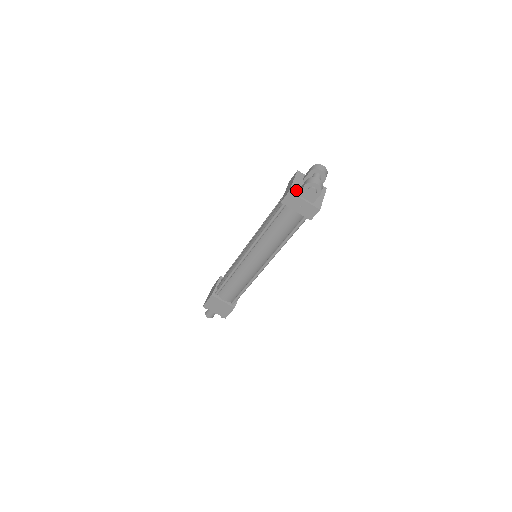
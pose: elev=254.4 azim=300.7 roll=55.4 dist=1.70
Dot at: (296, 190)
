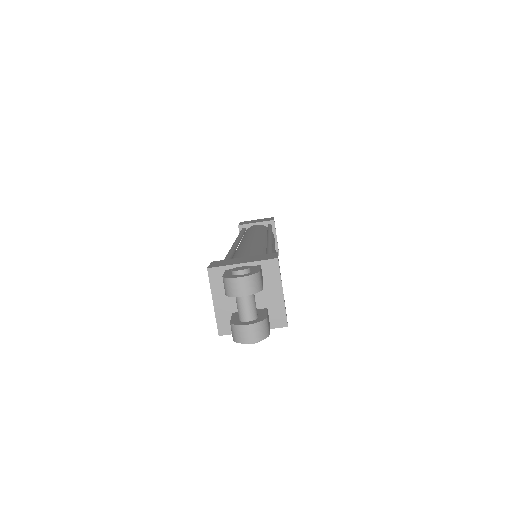
Dot at: (228, 322)
